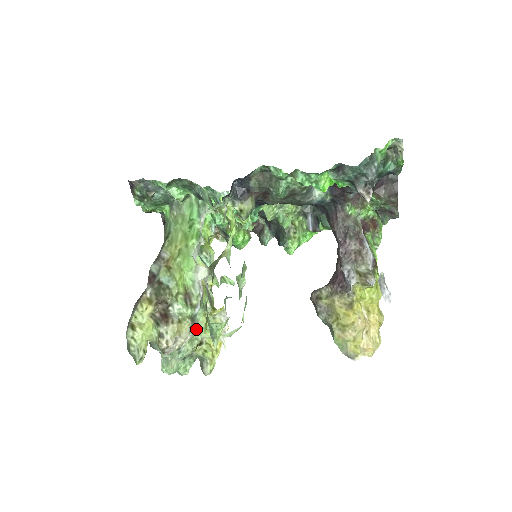
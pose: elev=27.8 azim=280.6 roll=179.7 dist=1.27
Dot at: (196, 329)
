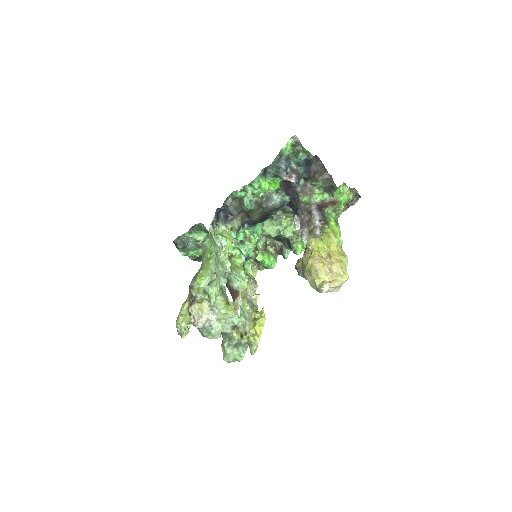
Dot at: (218, 309)
